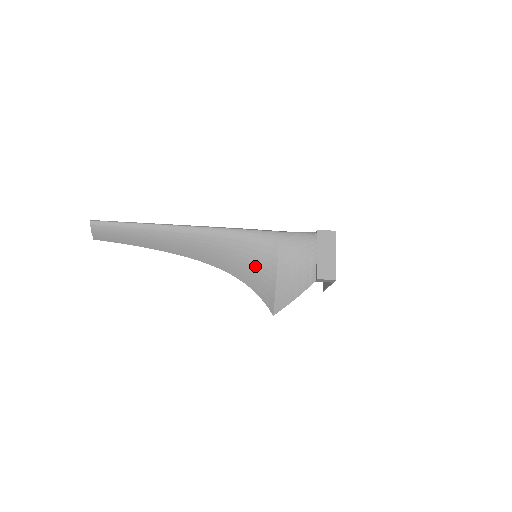
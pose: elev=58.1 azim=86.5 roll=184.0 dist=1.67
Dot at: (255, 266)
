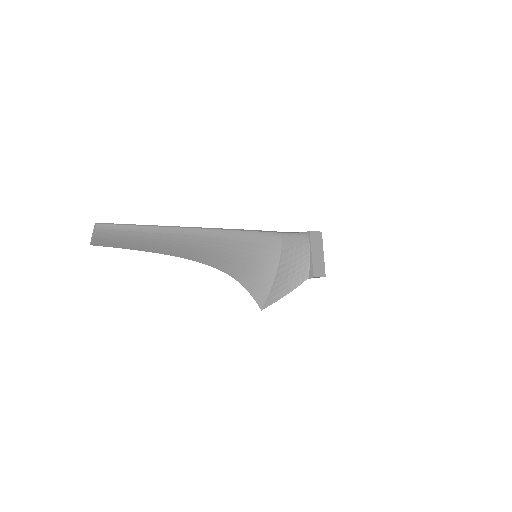
Dot at: (256, 266)
